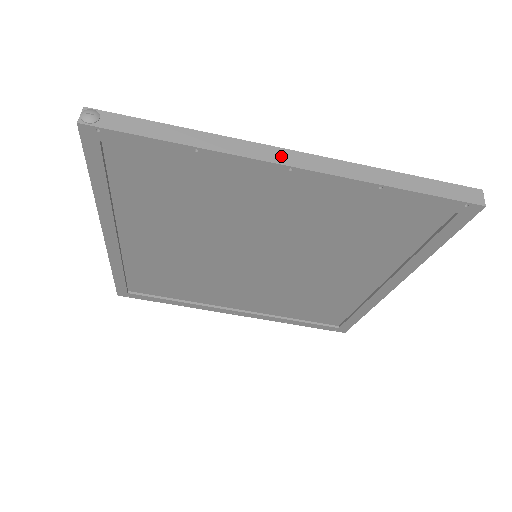
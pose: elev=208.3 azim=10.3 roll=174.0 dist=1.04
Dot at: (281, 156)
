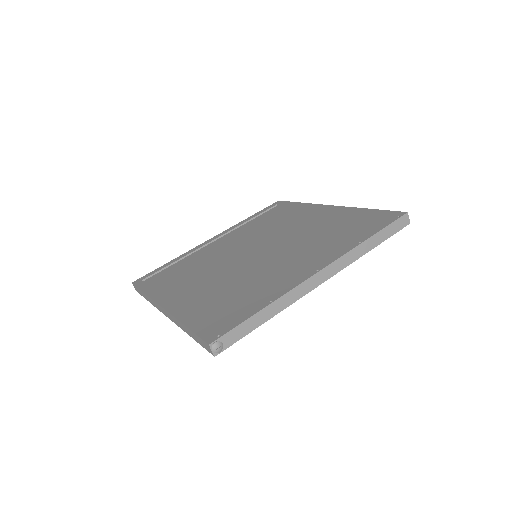
Dot at: (316, 281)
